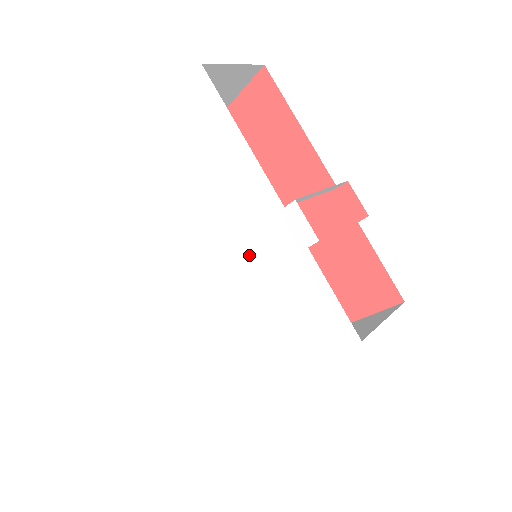
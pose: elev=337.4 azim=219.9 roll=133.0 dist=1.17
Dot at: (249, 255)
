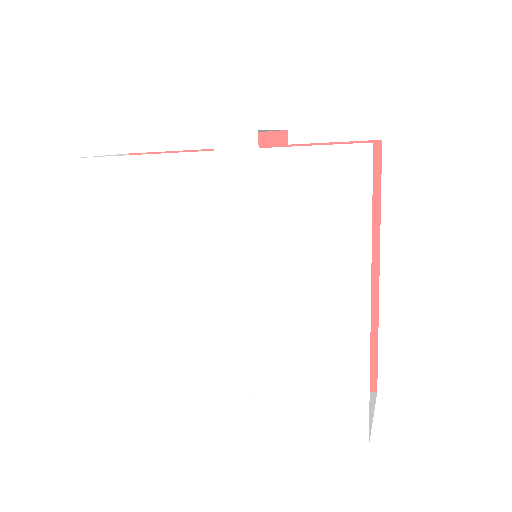
Dot at: (237, 229)
